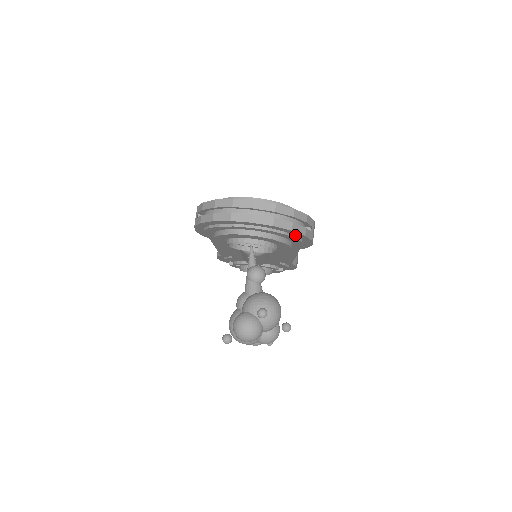
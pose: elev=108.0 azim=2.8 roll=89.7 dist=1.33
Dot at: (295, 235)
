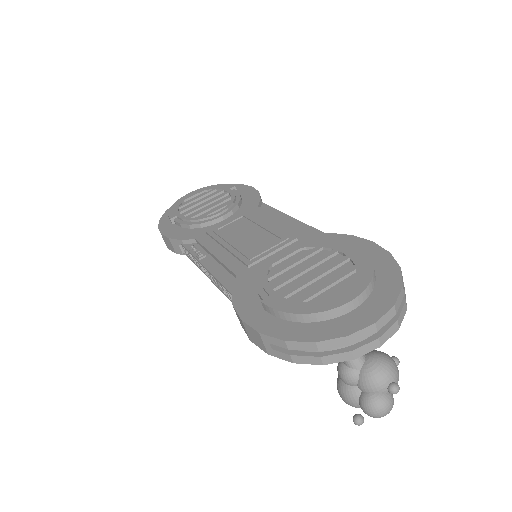
Dot at: occluded
